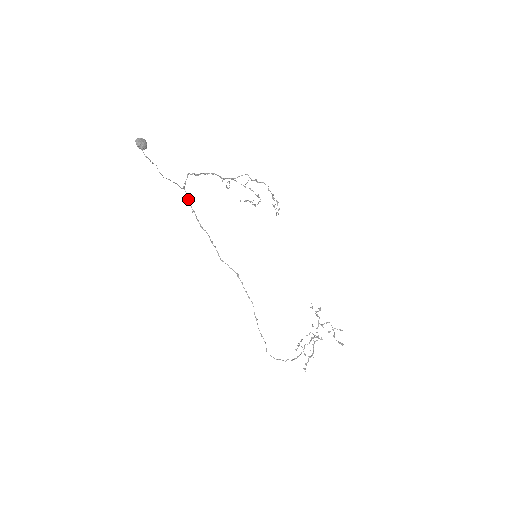
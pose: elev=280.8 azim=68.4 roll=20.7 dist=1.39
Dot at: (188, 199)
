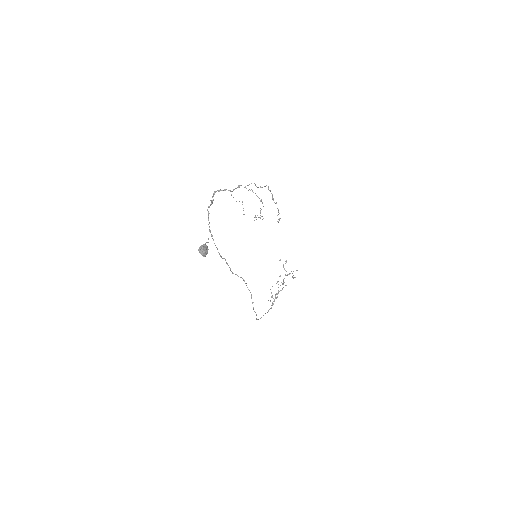
Dot at: occluded
